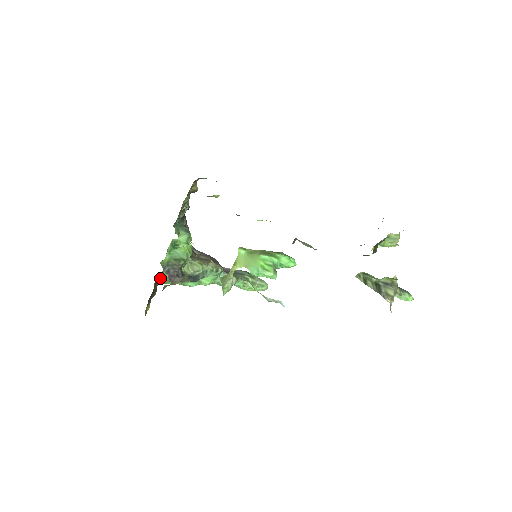
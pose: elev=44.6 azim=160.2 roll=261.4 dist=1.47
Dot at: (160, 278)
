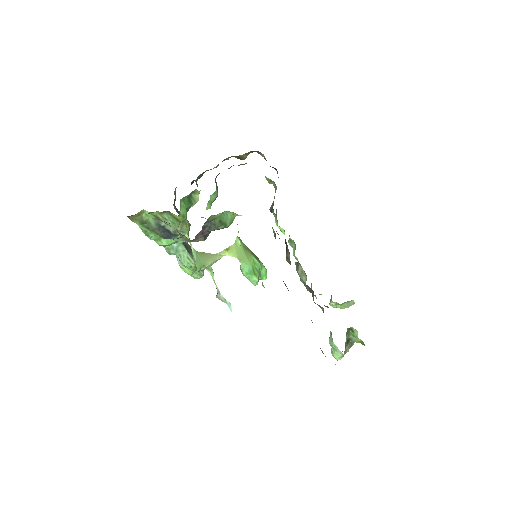
Dot at: occluded
